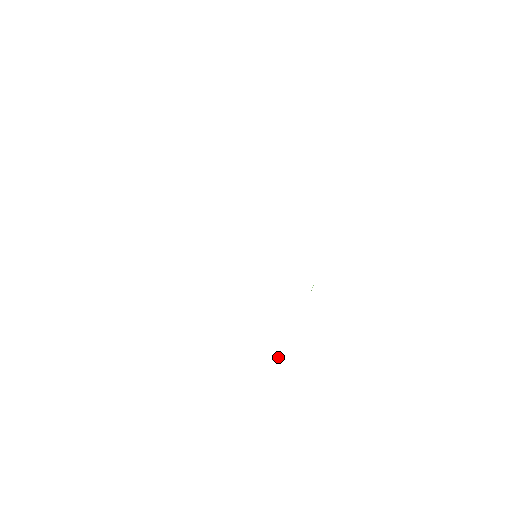
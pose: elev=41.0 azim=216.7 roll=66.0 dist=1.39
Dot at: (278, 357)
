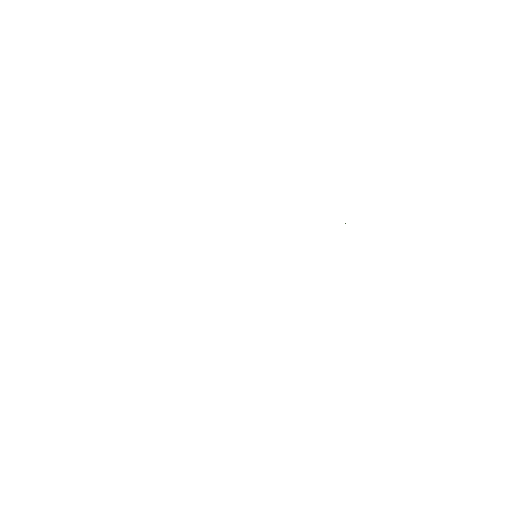
Dot at: occluded
